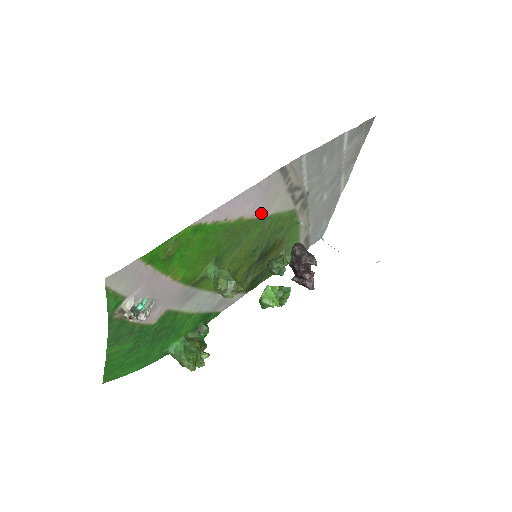
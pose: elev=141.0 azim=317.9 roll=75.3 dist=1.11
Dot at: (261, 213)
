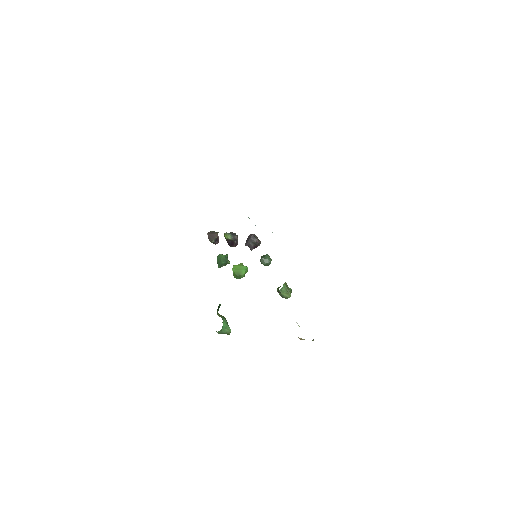
Dot at: occluded
